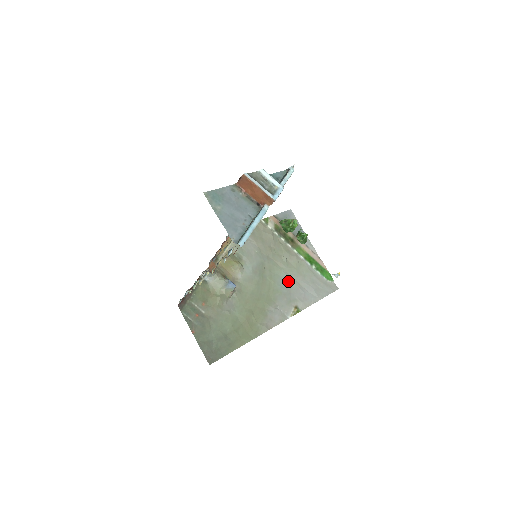
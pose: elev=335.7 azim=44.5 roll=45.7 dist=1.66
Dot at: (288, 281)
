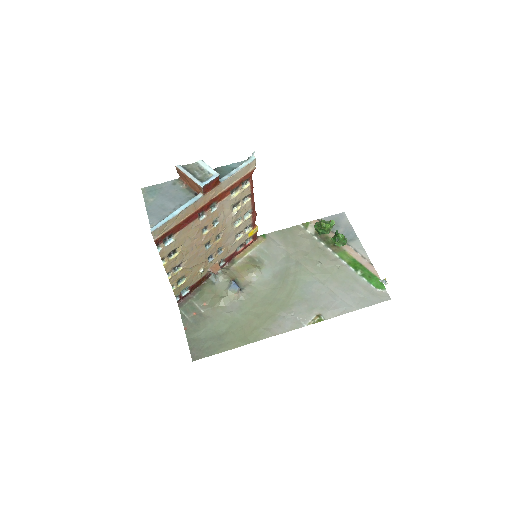
Dot at: (316, 287)
